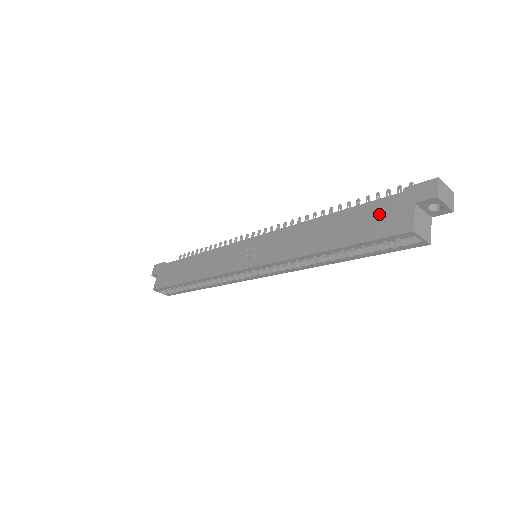
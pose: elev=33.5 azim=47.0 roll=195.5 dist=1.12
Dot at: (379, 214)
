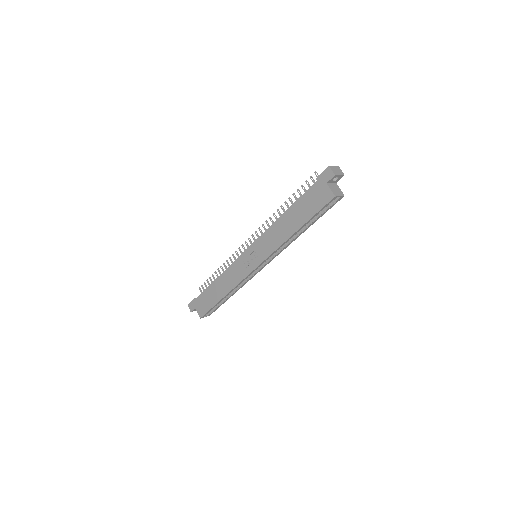
Dot at: (313, 197)
